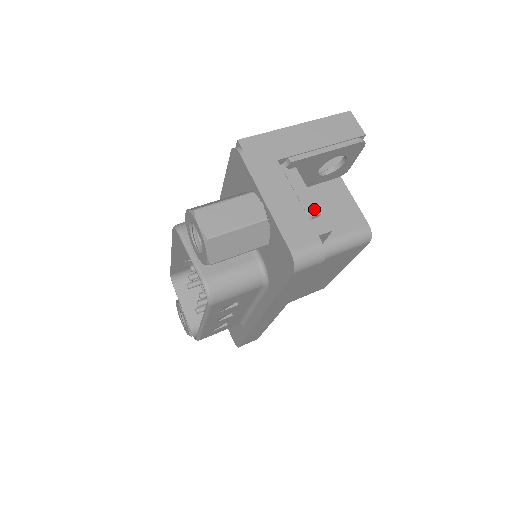
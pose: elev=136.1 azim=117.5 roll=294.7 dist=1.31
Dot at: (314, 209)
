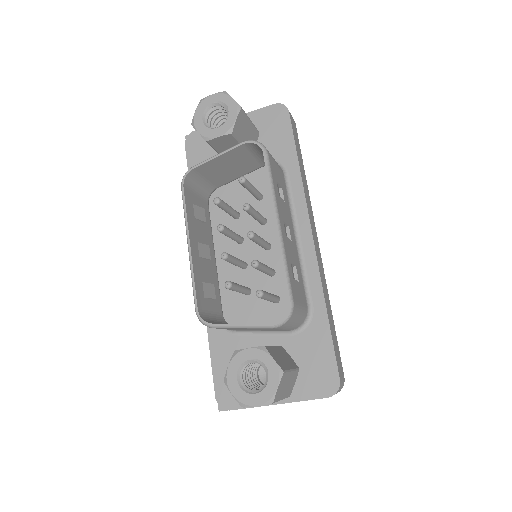
Dot at: occluded
